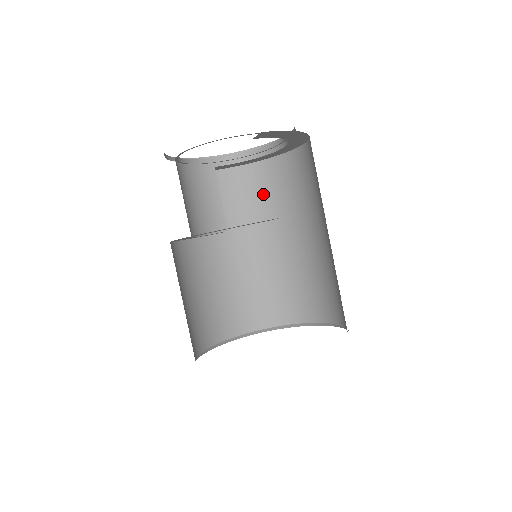
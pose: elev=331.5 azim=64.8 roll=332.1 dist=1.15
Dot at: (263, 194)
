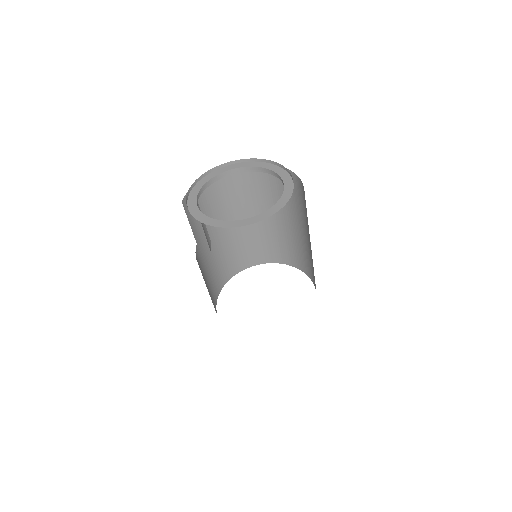
Dot at: (212, 200)
